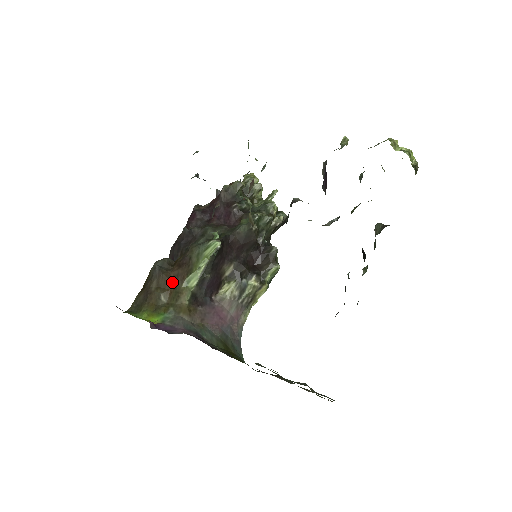
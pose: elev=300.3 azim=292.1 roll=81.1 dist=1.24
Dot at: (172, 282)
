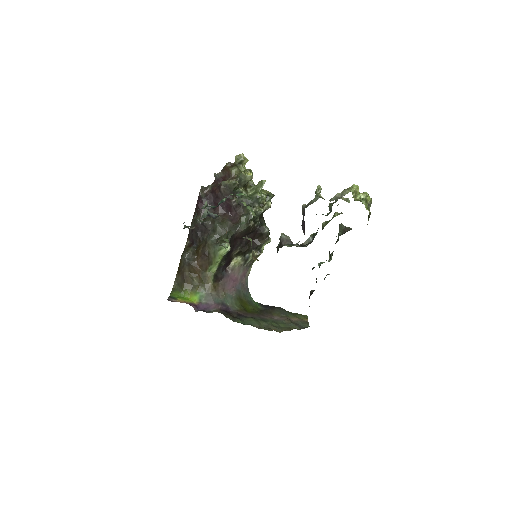
Dot at: (199, 269)
